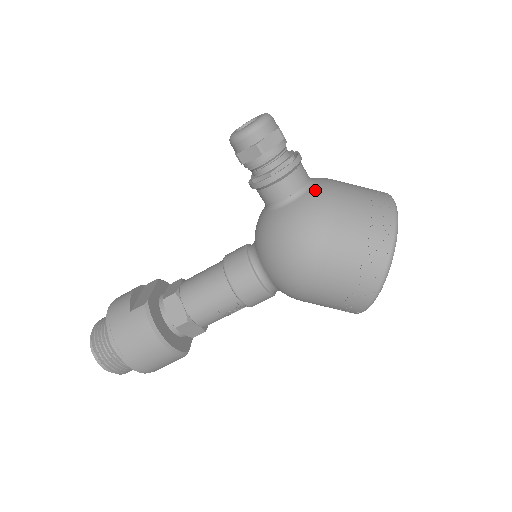
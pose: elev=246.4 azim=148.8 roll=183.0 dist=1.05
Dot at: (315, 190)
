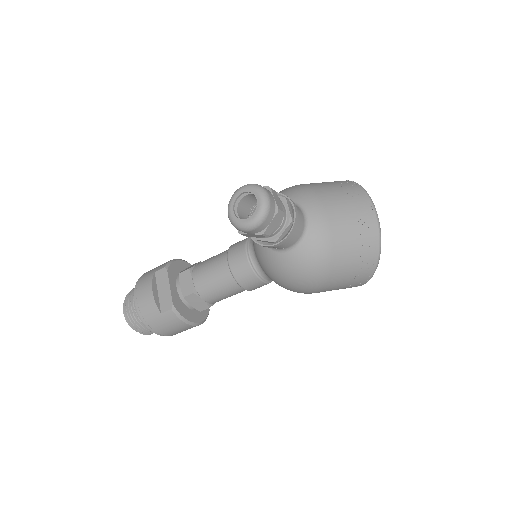
Dot at: (312, 236)
